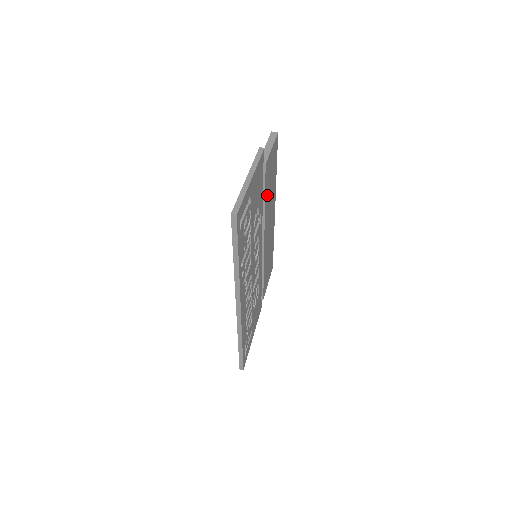
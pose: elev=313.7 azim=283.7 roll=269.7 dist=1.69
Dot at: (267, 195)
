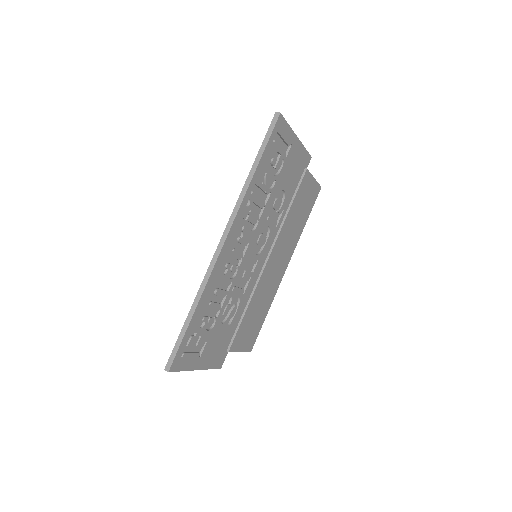
Dot at: (293, 212)
